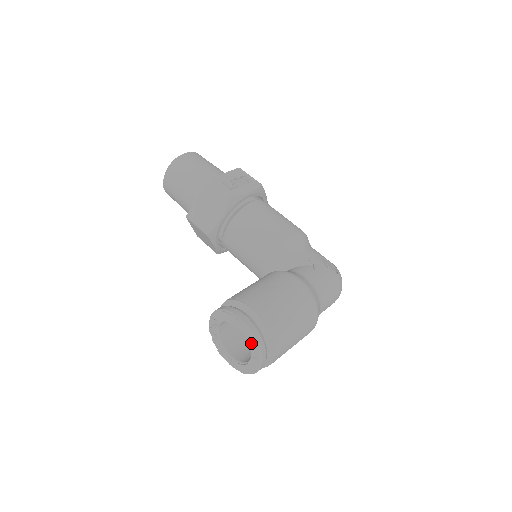
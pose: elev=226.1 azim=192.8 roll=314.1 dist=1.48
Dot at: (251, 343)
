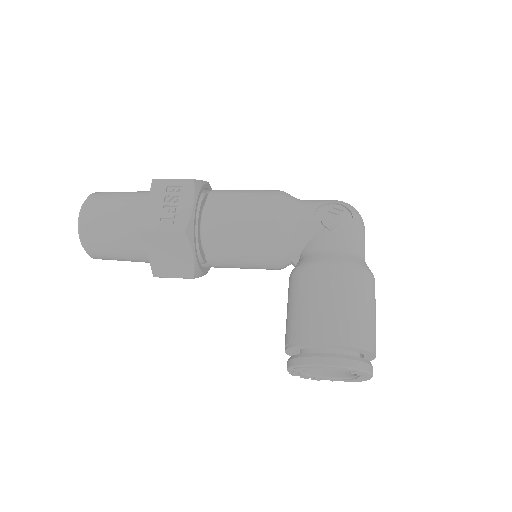
Dot at: (354, 373)
